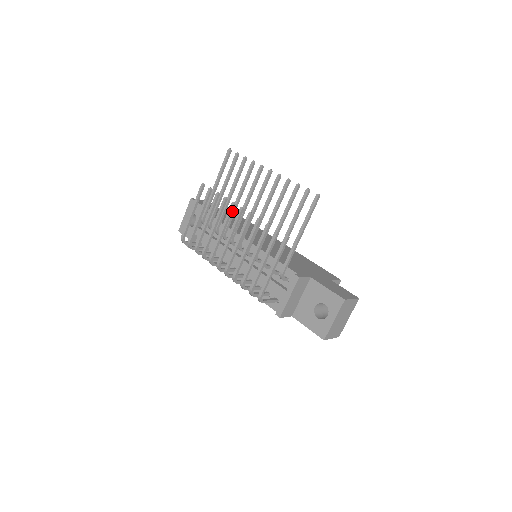
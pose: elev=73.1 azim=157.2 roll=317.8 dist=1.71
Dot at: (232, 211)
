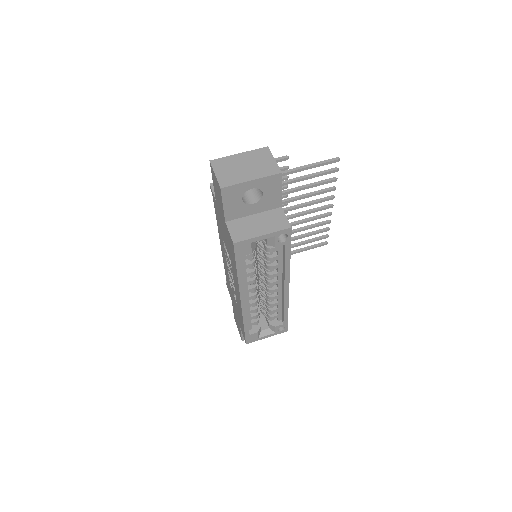
Dot at: occluded
